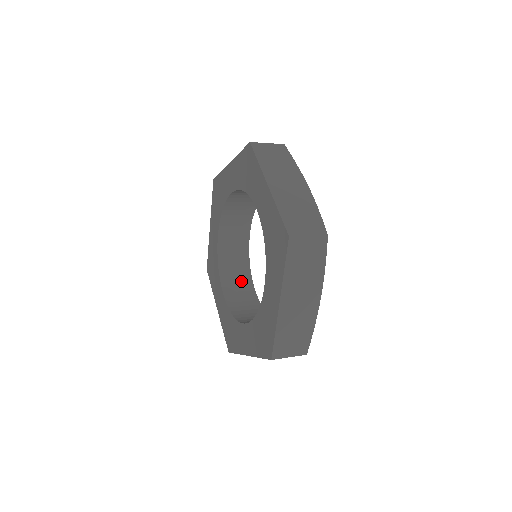
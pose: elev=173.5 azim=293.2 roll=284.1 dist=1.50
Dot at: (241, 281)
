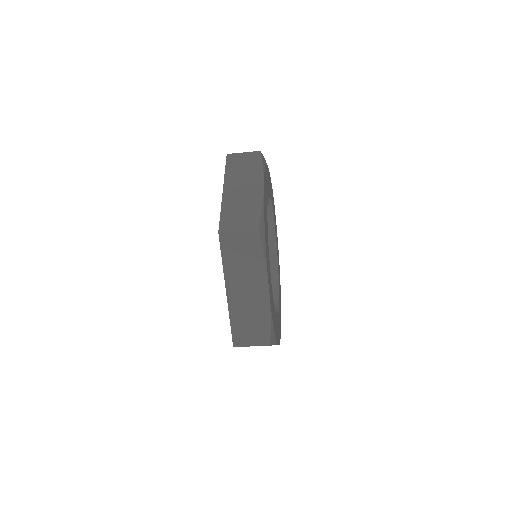
Dot at: occluded
